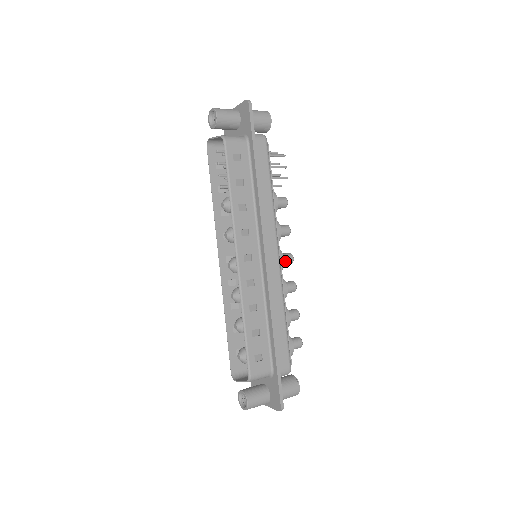
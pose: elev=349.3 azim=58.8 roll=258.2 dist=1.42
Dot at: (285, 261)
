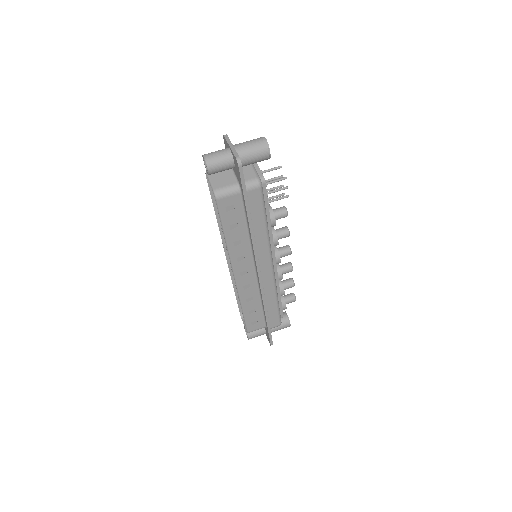
Dot at: (283, 256)
